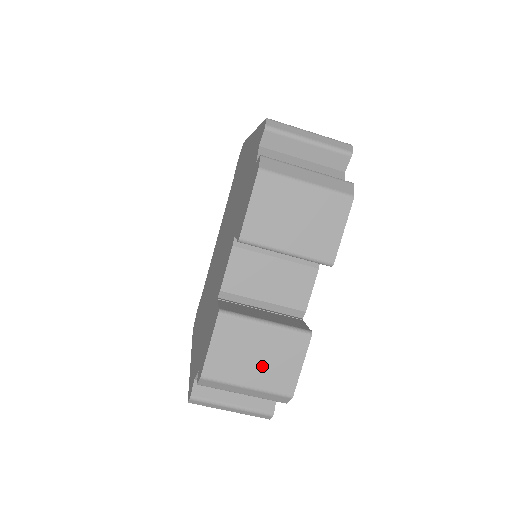
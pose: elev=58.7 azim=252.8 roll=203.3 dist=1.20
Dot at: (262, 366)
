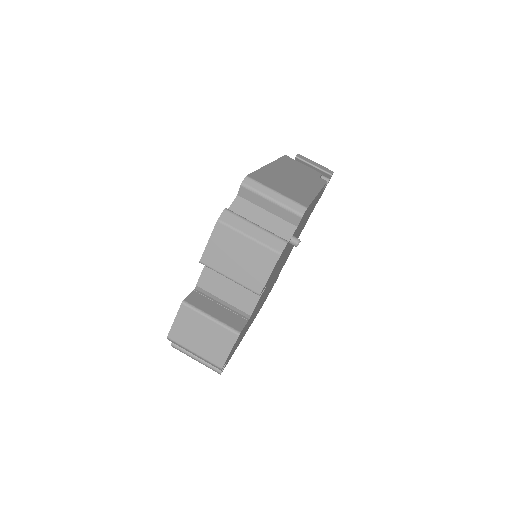
Dot at: (205, 343)
